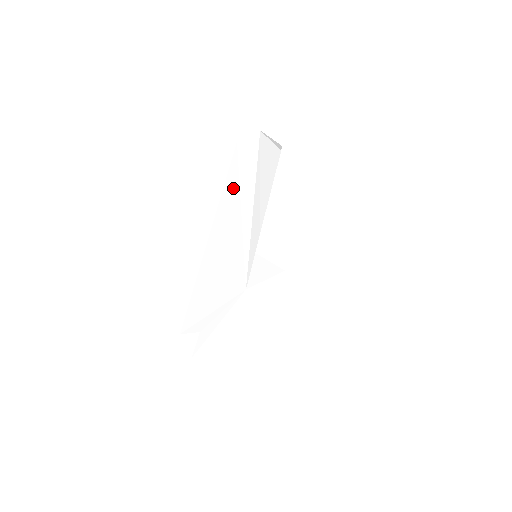
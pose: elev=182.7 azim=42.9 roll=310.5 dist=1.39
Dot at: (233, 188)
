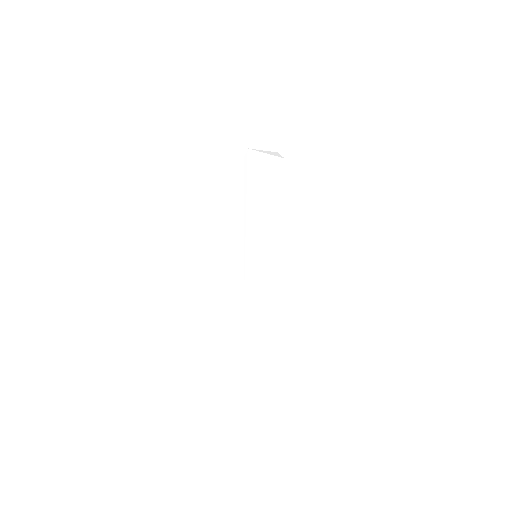
Dot at: (220, 202)
